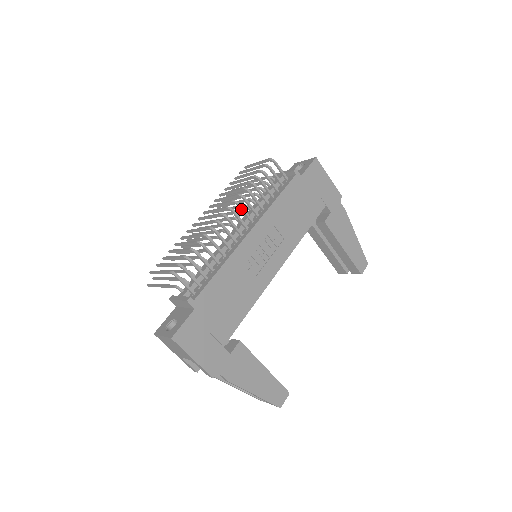
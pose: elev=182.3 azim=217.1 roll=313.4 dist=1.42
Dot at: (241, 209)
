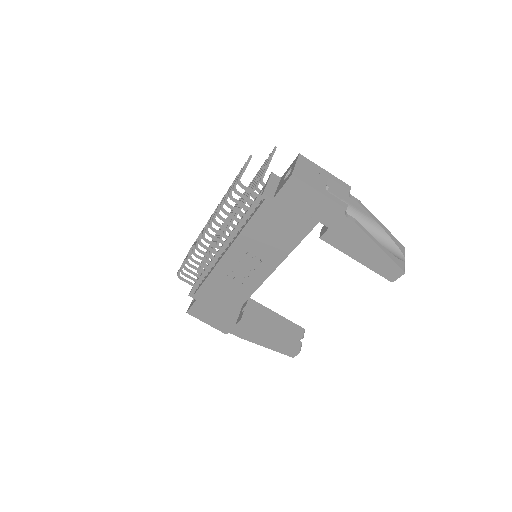
Dot at: (216, 232)
